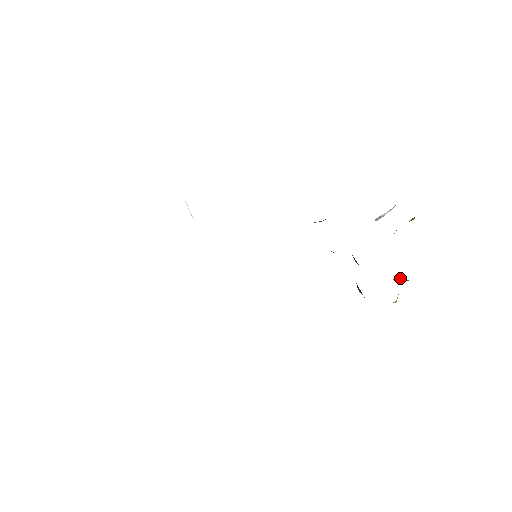
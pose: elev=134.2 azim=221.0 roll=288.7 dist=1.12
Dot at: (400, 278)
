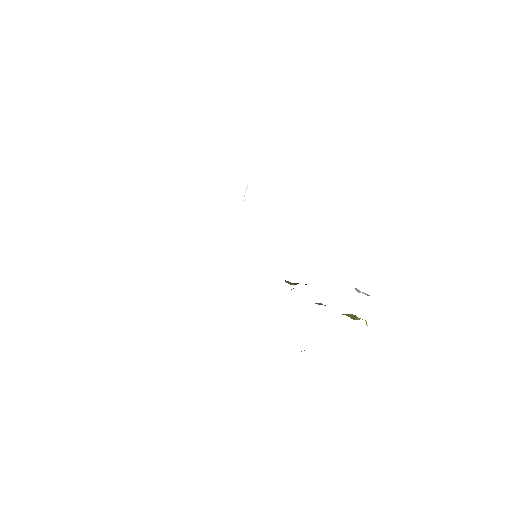
Dot at: occluded
